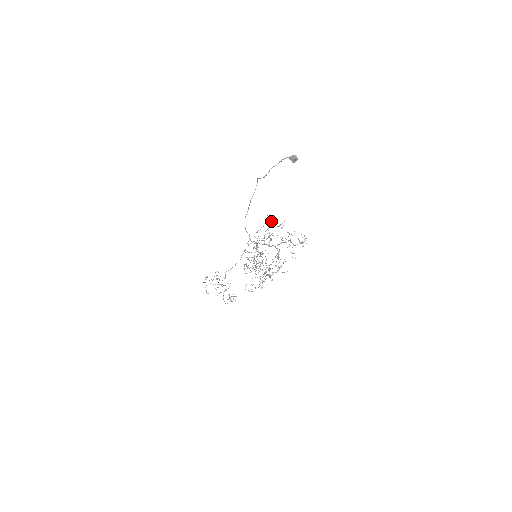
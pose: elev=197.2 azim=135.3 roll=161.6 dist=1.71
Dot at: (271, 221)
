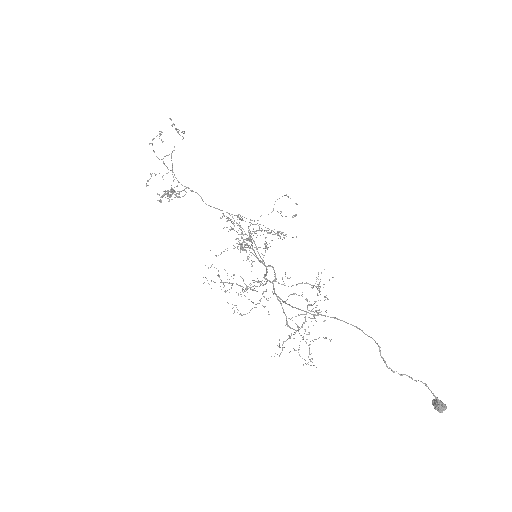
Dot at: occluded
